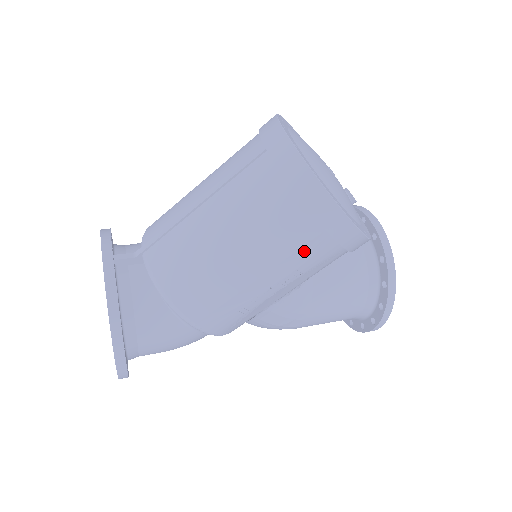
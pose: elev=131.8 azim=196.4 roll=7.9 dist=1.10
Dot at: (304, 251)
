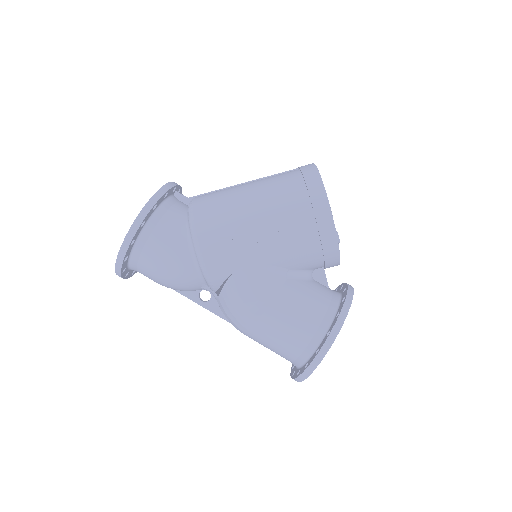
Dot at: (292, 214)
